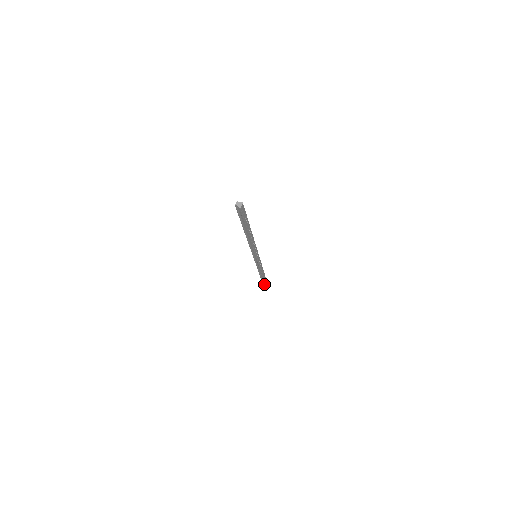
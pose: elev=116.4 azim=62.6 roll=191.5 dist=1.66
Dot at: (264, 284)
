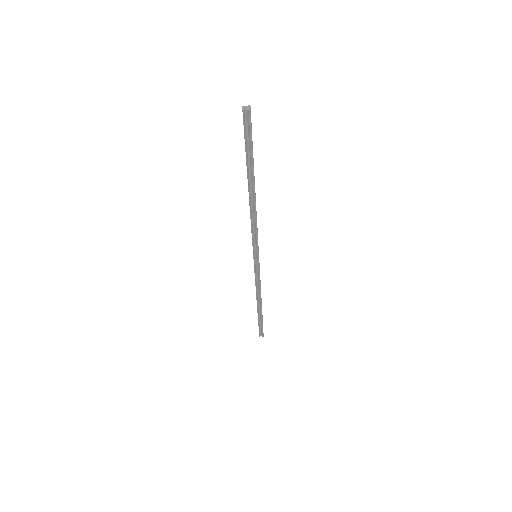
Dot at: (260, 333)
